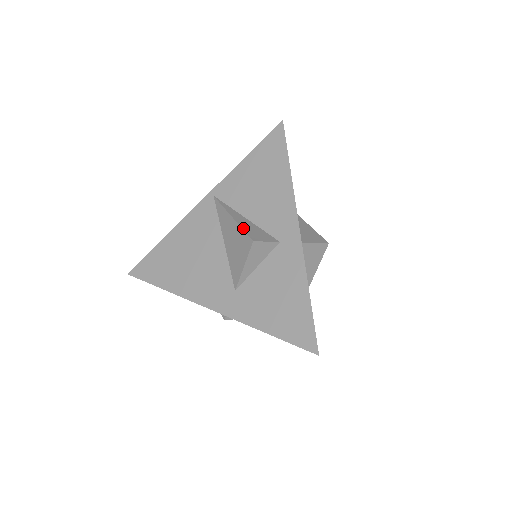
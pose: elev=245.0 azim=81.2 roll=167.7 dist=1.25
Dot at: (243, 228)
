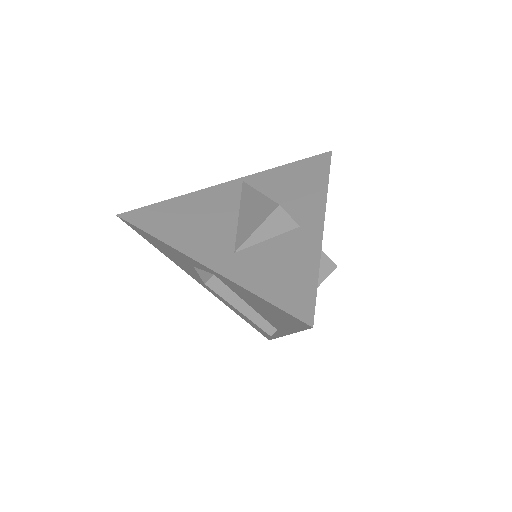
Dot at: occluded
